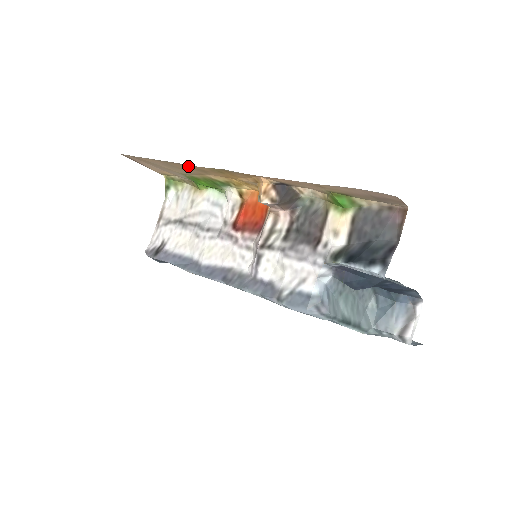
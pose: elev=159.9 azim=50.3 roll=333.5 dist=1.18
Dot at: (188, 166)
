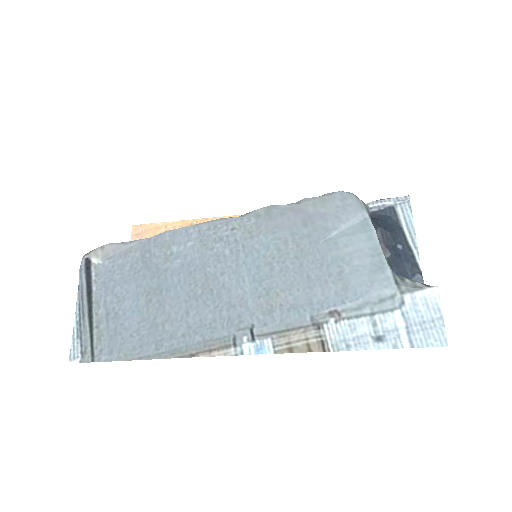
Dot at: occluded
